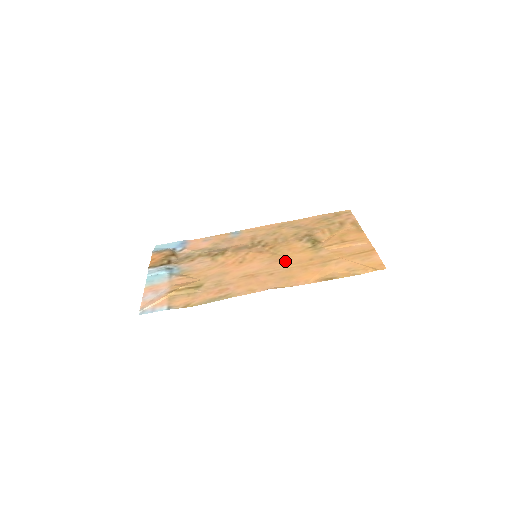
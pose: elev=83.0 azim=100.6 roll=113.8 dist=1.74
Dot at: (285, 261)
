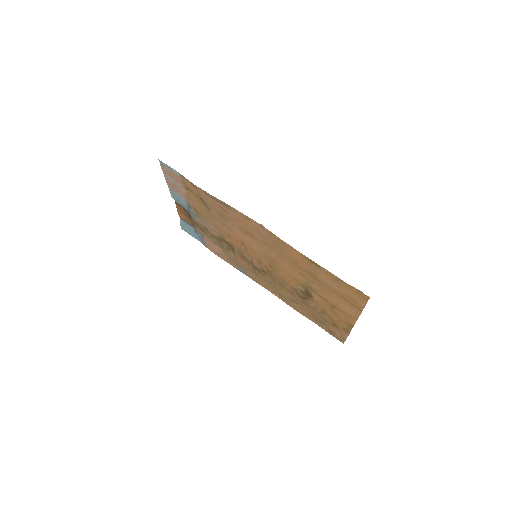
Dot at: (280, 261)
